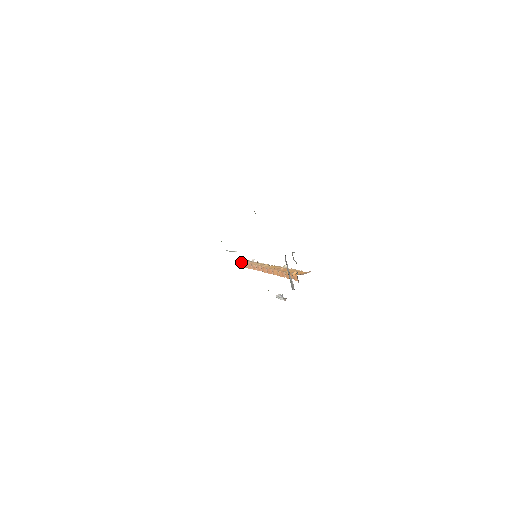
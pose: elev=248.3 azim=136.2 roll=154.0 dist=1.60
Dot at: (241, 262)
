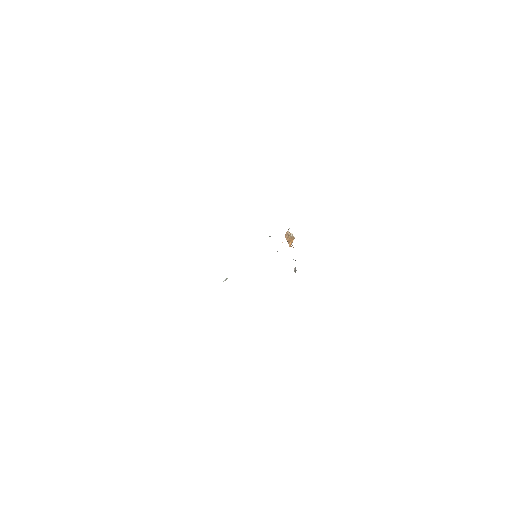
Dot at: occluded
